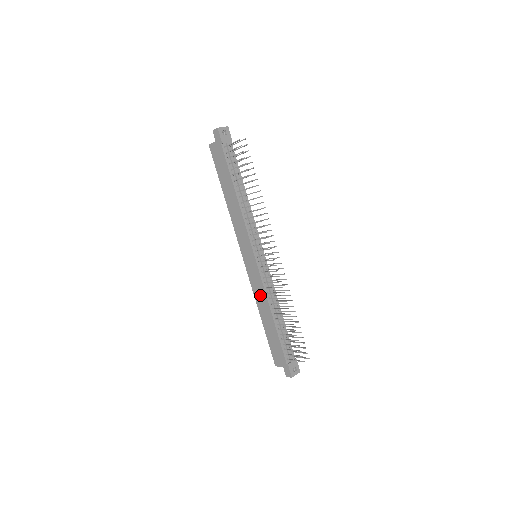
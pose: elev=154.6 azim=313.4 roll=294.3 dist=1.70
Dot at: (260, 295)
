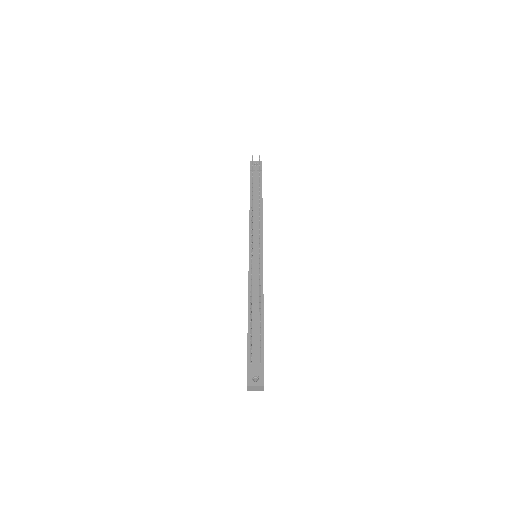
Dot at: occluded
